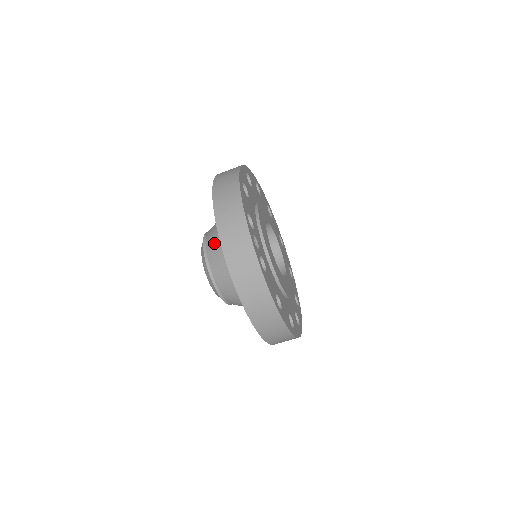
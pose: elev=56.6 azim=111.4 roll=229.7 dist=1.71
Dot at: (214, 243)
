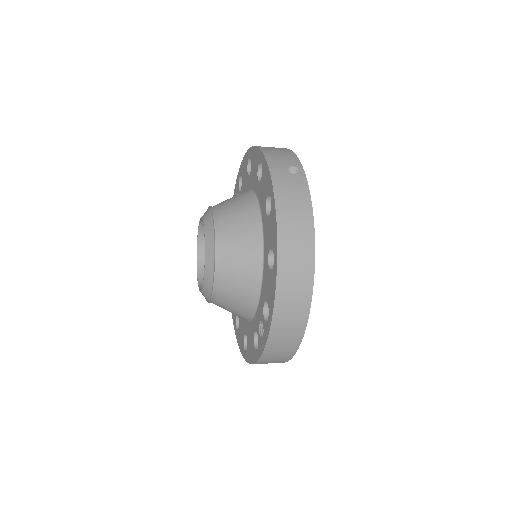
Dot at: (234, 280)
